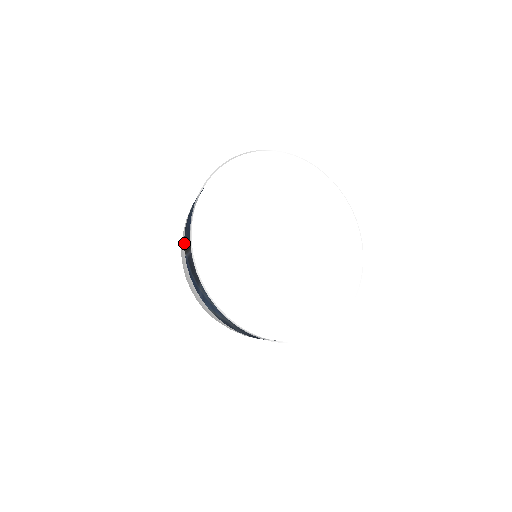
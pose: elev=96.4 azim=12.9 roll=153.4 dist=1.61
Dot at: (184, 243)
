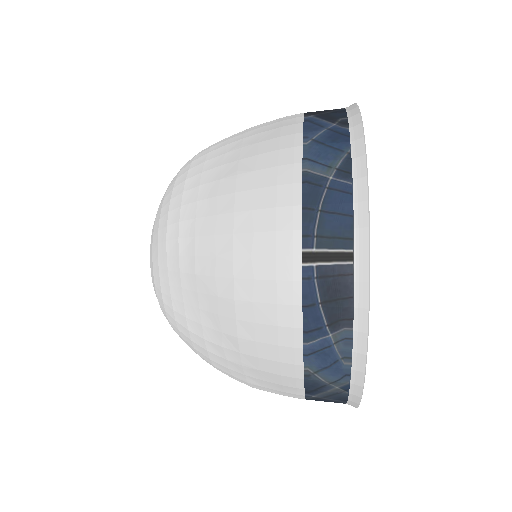
Dot at: (303, 239)
